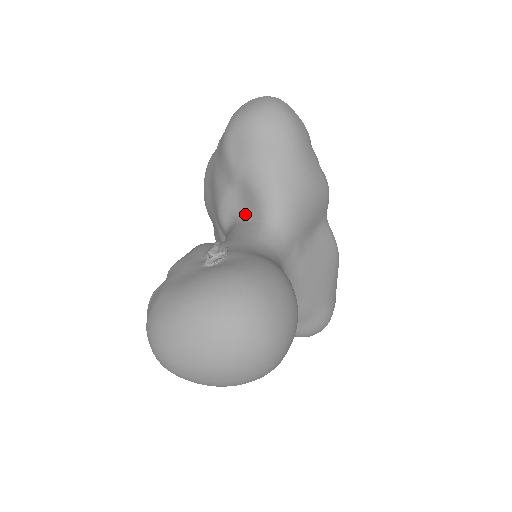
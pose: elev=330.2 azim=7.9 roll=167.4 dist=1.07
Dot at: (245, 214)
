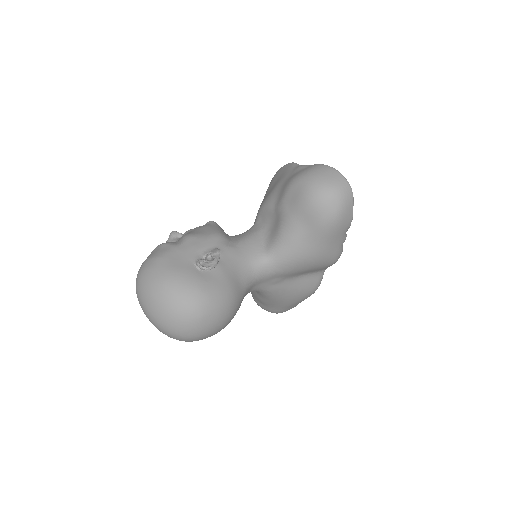
Dot at: (267, 232)
